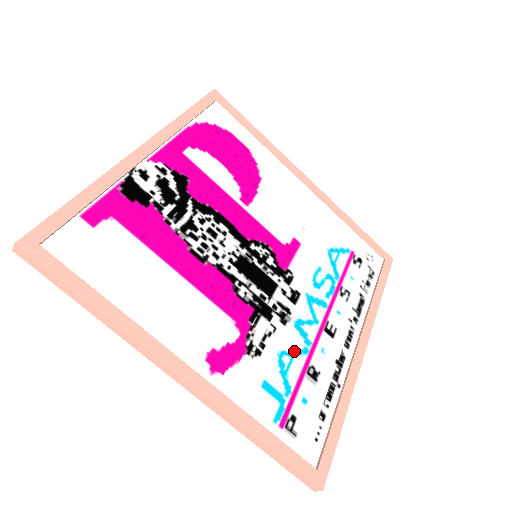
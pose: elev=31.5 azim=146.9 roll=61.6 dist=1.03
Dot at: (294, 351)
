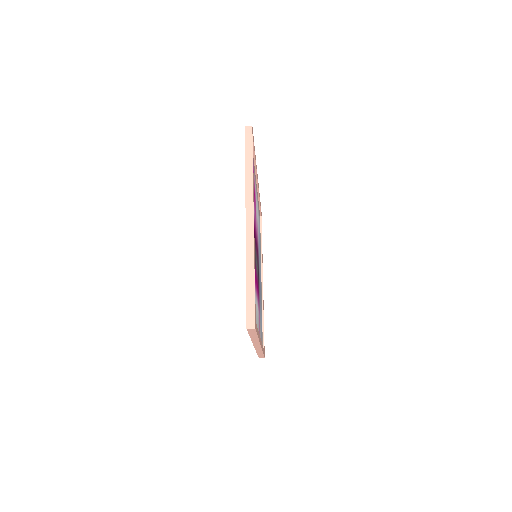
Dot at: occluded
